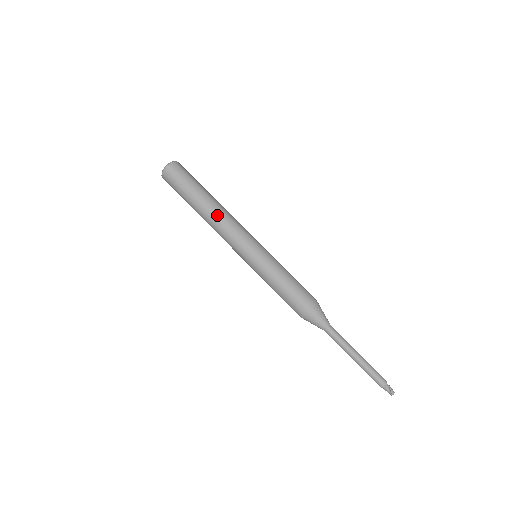
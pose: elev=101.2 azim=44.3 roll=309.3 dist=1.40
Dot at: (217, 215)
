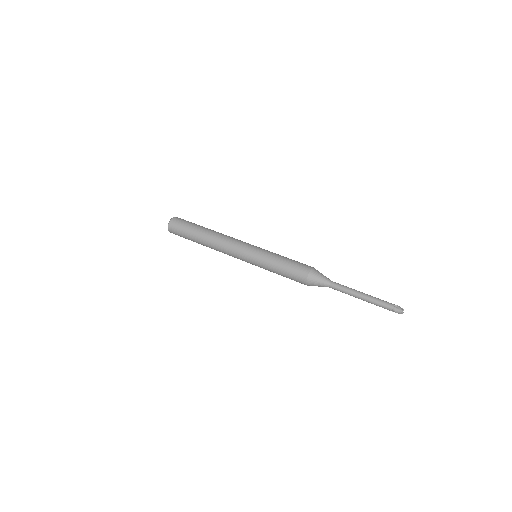
Dot at: (219, 234)
